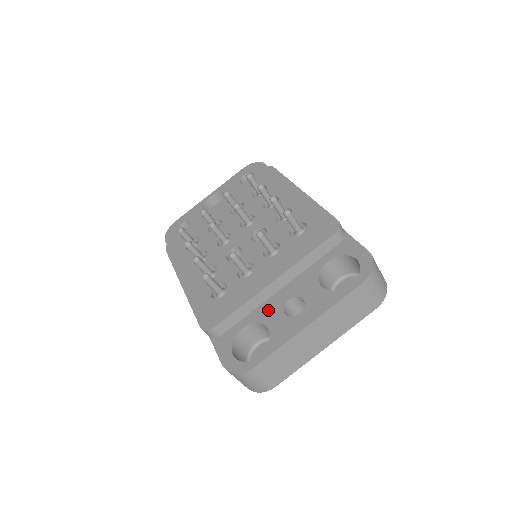
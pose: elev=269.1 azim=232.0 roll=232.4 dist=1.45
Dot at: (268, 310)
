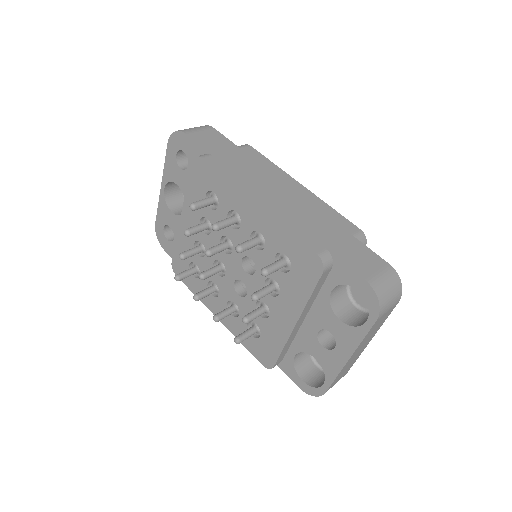
Dot at: (306, 341)
